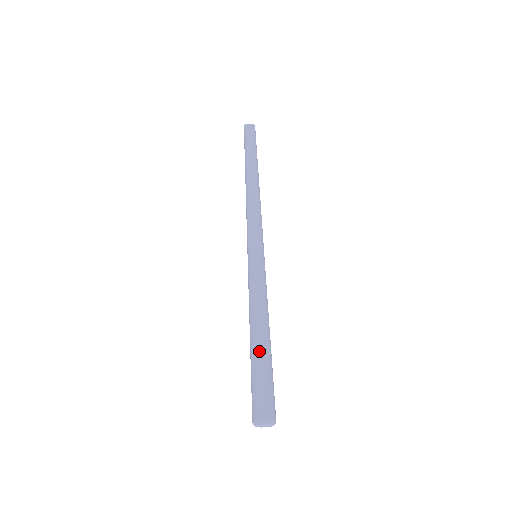
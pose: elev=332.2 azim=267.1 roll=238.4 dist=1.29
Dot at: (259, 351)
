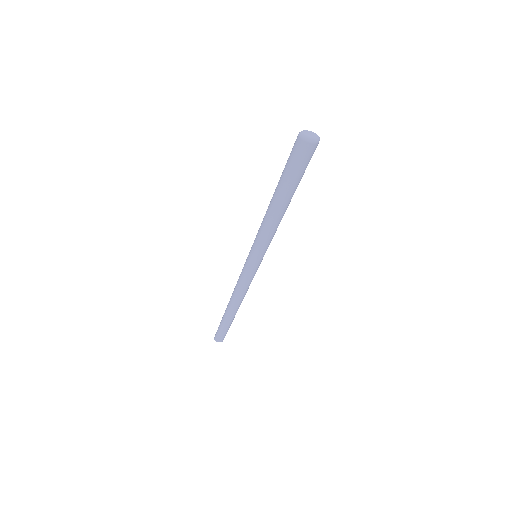
Dot at: occluded
